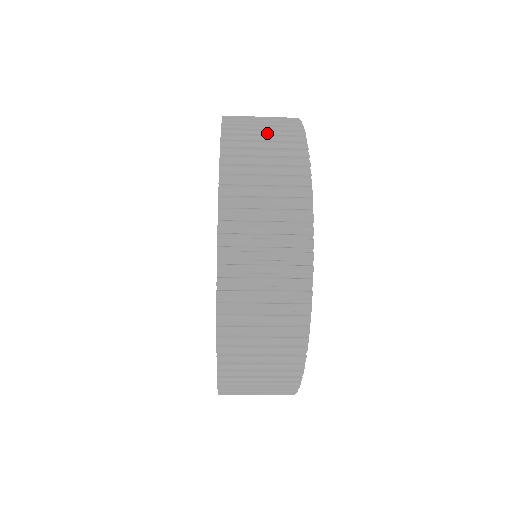
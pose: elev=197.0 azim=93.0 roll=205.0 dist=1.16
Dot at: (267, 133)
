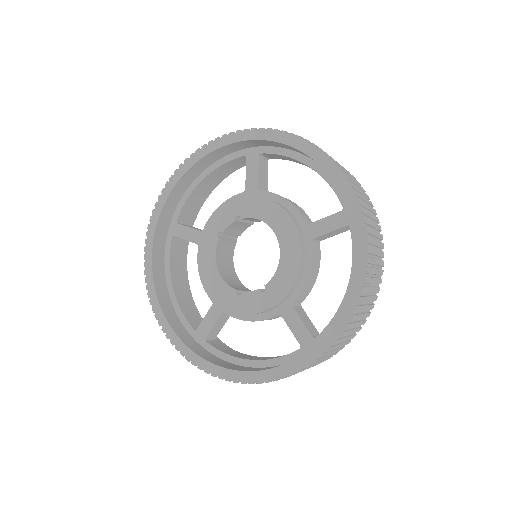
Dot at: (372, 292)
